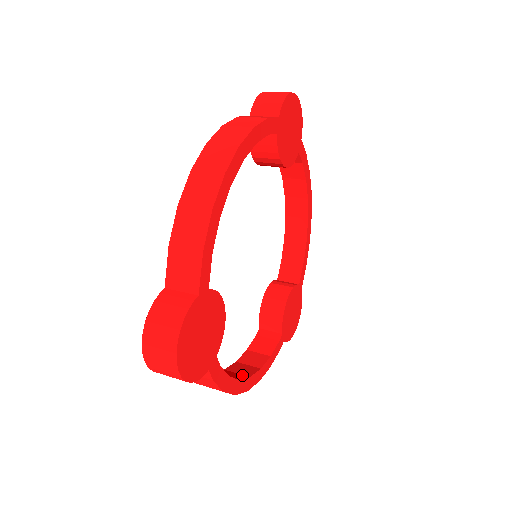
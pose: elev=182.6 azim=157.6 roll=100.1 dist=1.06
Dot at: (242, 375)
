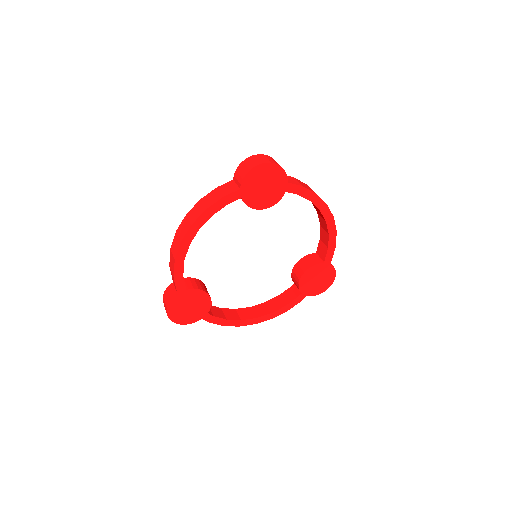
Dot at: (253, 315)
